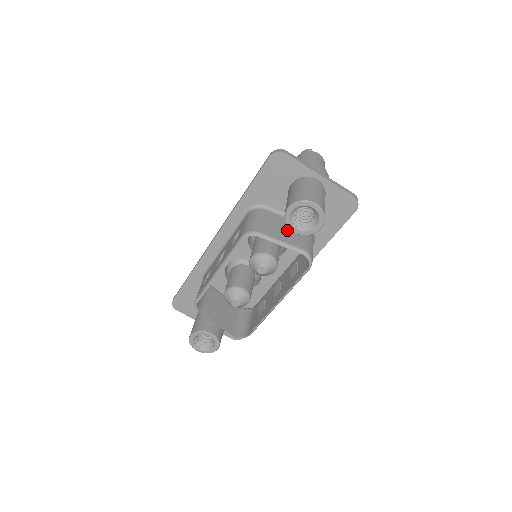
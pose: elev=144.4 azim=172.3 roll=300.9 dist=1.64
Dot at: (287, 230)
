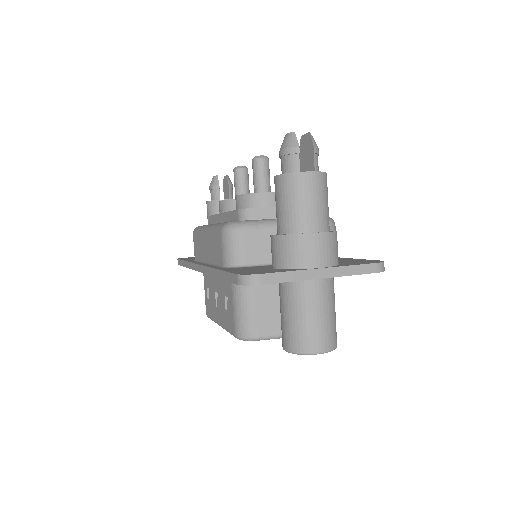
Dot at: occluded
